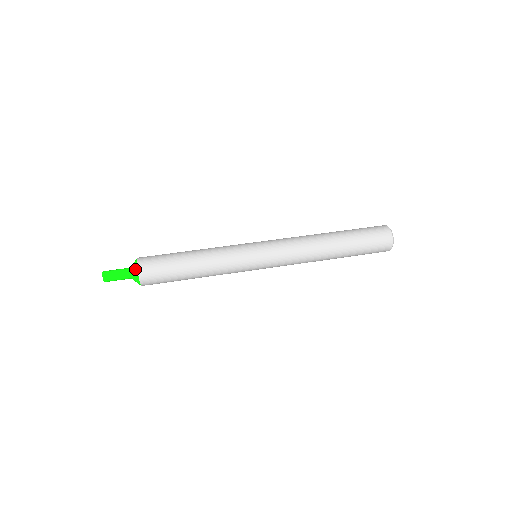
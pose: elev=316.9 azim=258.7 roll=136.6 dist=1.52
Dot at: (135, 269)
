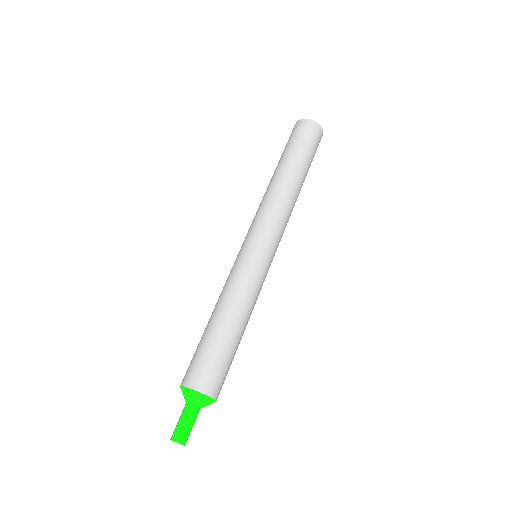
Dot at: (198, 396)
